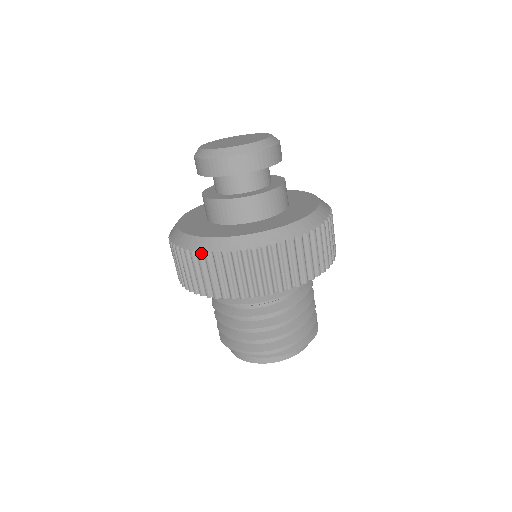
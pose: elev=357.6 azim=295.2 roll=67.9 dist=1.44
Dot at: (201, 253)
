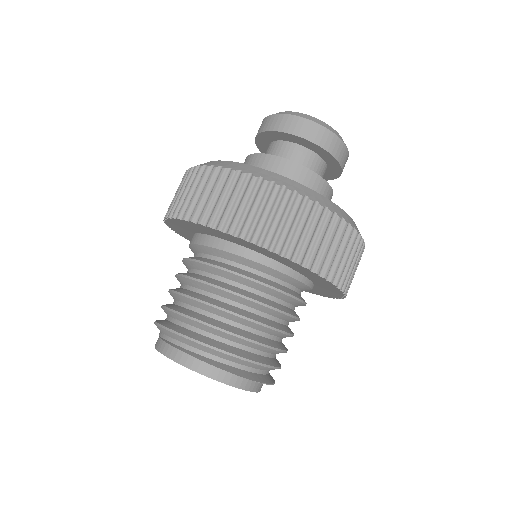
Dot at: (193, 168)
